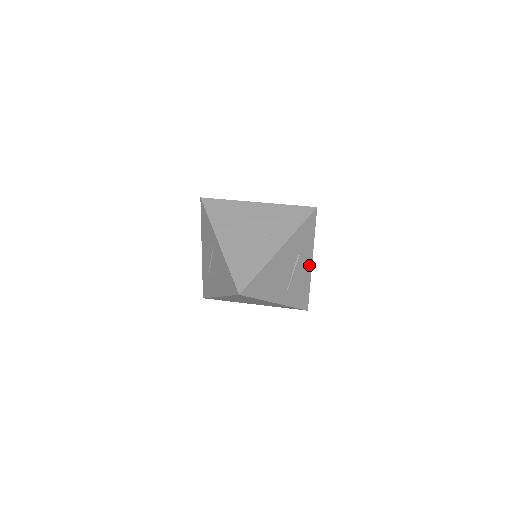
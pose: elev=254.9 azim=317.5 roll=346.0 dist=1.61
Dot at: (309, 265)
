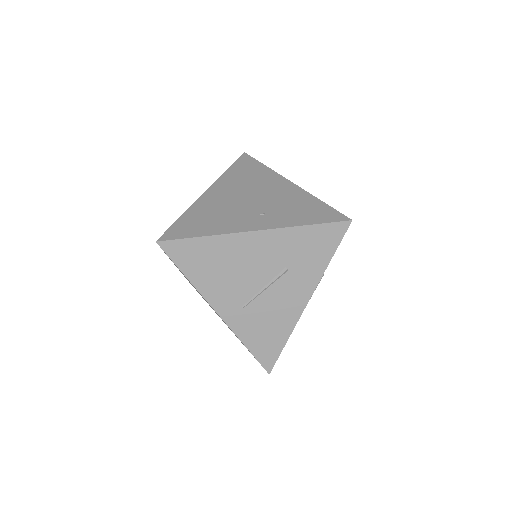
Dot at: (300, 303)
